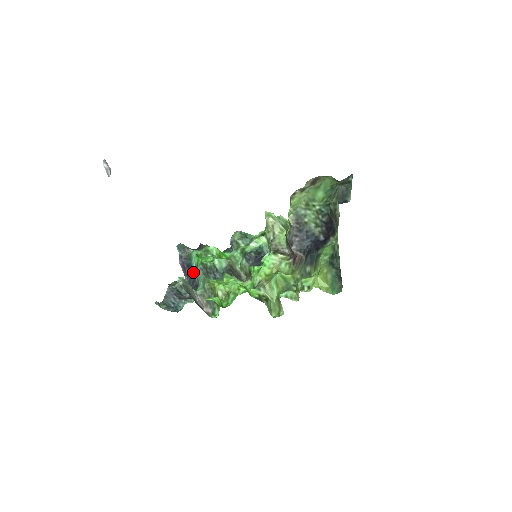
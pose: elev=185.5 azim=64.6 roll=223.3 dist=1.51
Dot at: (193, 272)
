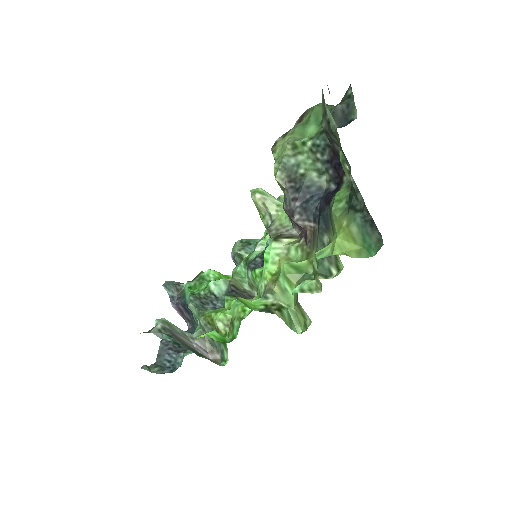
Dot at: (191, 312)
